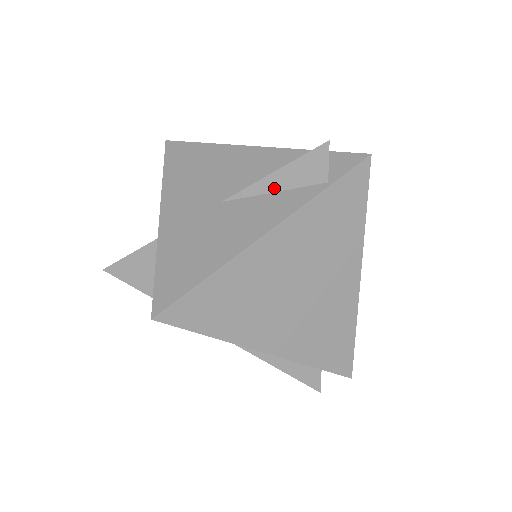
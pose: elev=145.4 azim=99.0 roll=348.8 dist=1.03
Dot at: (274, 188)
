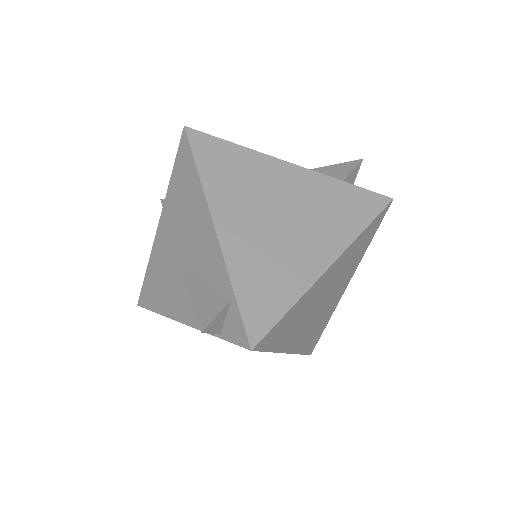
Dot at: occluded
